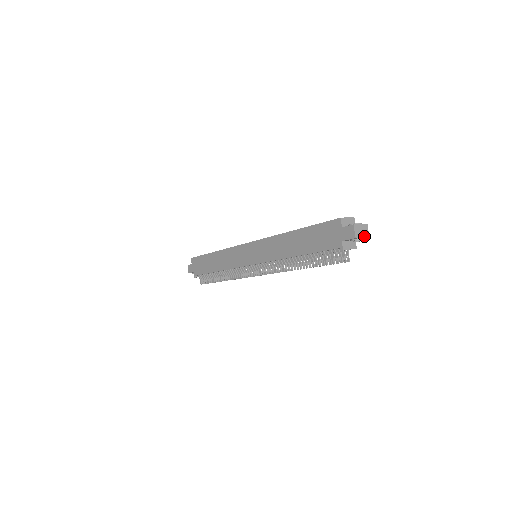
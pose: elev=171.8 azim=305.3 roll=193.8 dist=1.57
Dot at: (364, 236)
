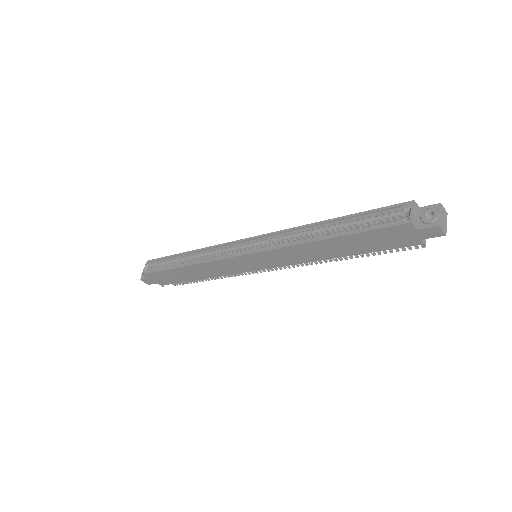
Dot at: (446, 220)
